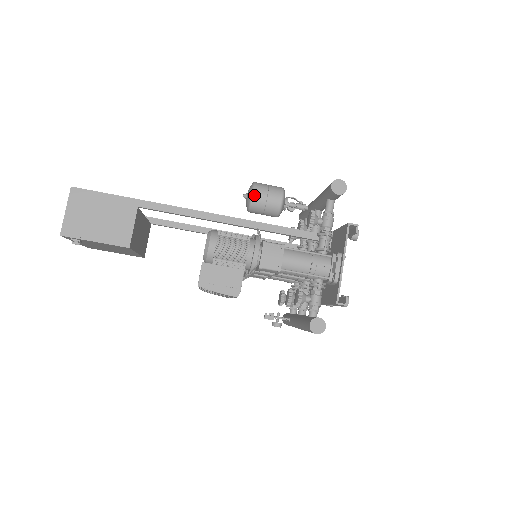
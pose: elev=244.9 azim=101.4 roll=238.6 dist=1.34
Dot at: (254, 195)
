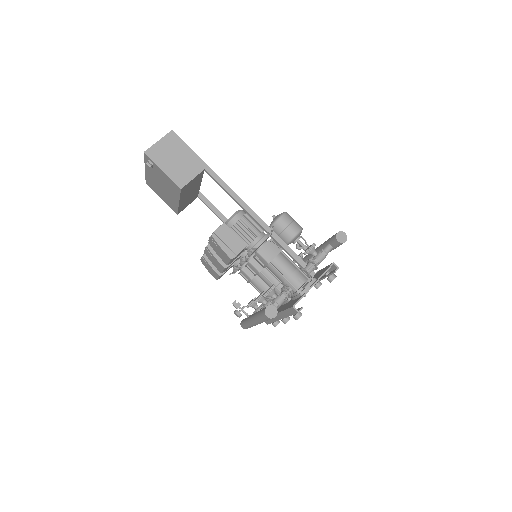
Dot at: (281, 218)
